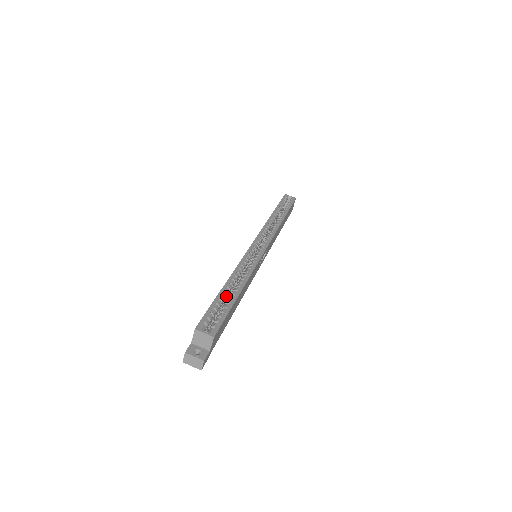
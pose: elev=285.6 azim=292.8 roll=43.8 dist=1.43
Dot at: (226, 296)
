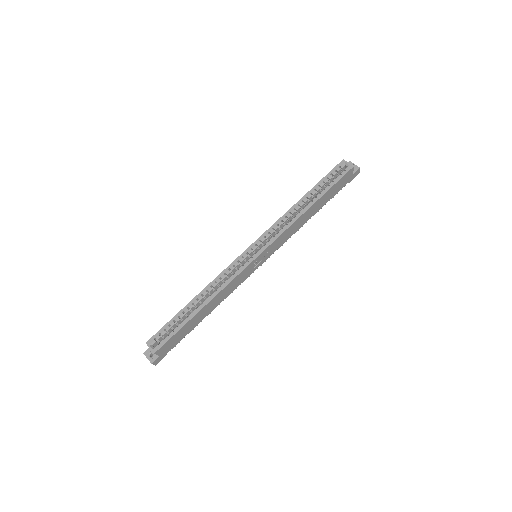
Dot at: occluded
